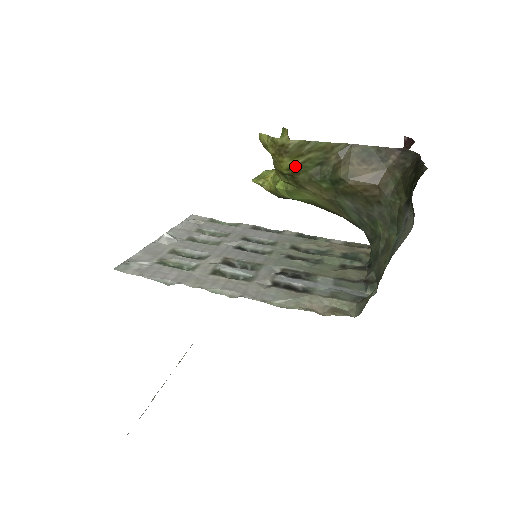
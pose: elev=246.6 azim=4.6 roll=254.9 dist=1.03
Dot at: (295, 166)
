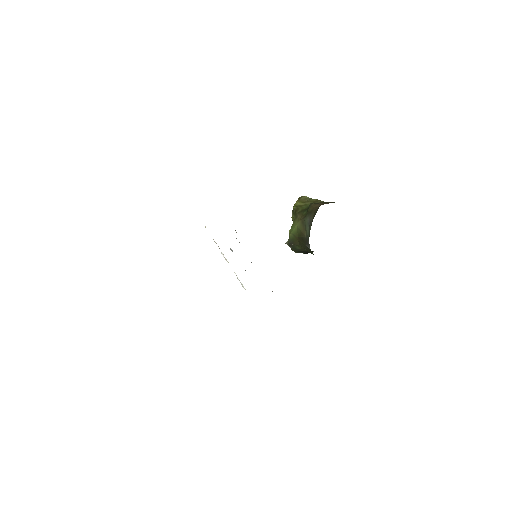
Dot at: (299, 205)
